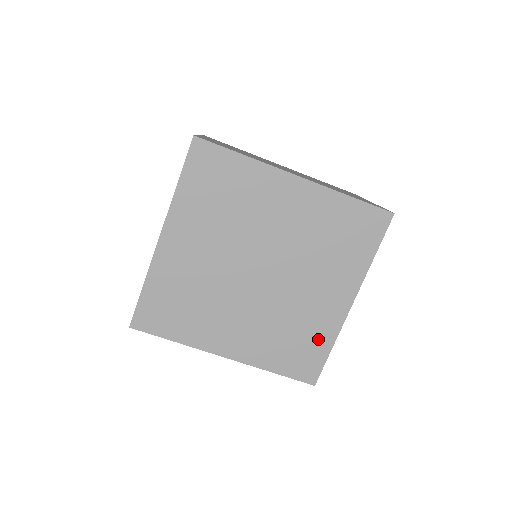
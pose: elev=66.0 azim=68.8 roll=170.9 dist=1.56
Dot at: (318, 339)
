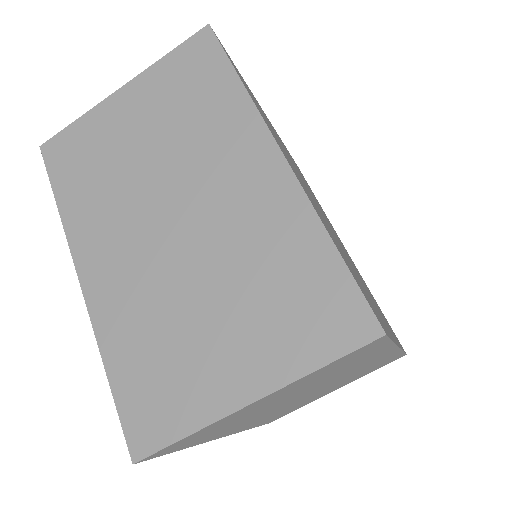
Dot at: (377, 312)
